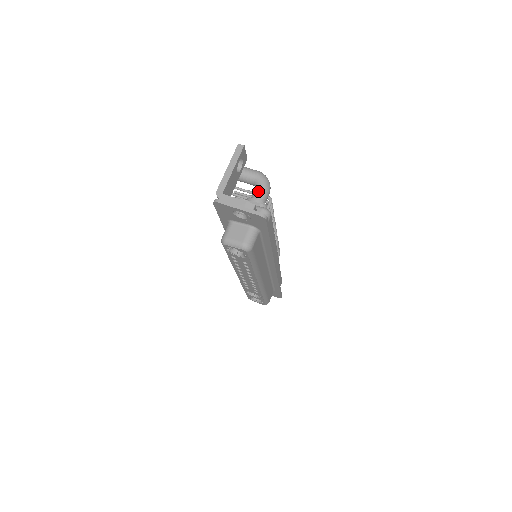
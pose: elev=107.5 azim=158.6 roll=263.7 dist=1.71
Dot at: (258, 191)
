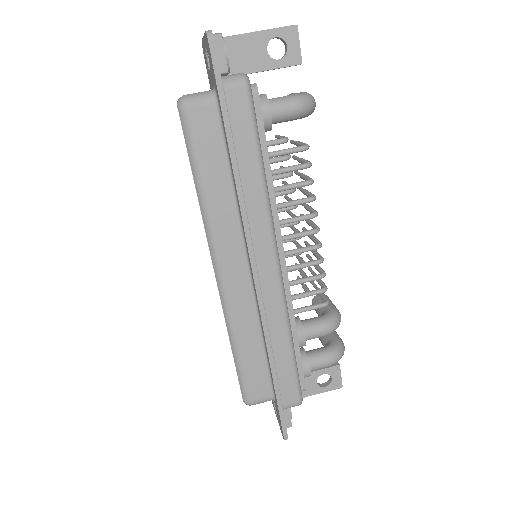
Dot at: (281, 97)
